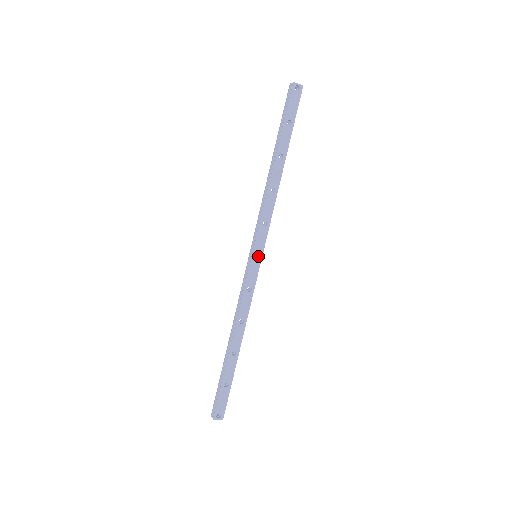
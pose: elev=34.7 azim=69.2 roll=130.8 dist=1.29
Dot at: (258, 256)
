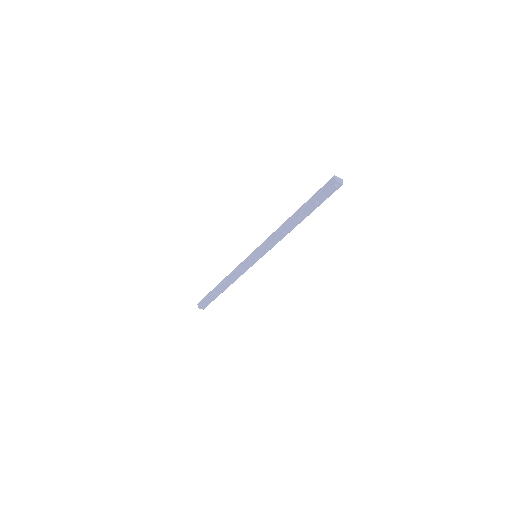
Dot at: (257, 256)
